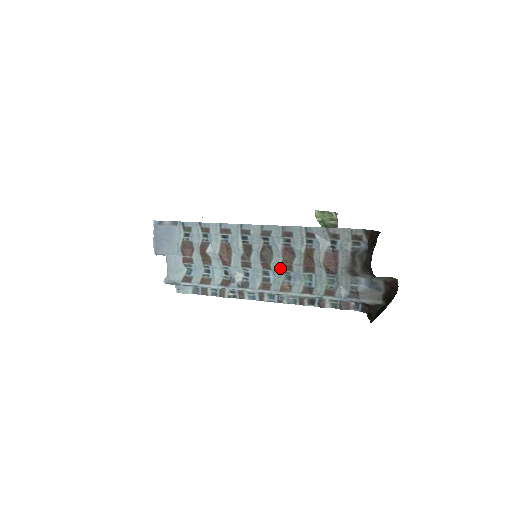
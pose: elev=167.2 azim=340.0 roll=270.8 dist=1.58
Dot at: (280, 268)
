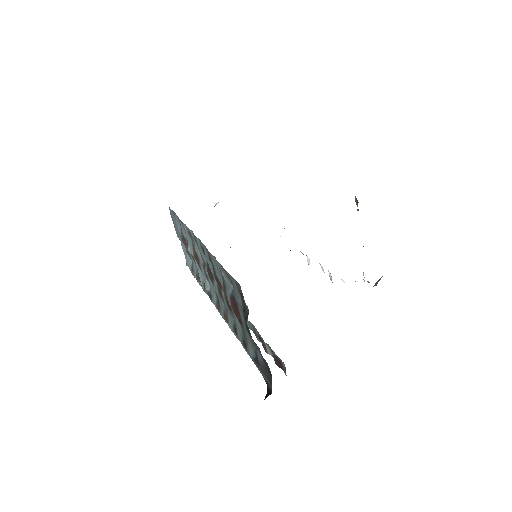
Dot at: (218, 294)
